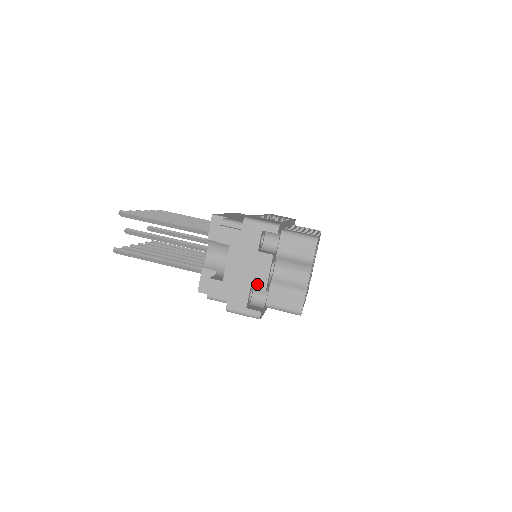
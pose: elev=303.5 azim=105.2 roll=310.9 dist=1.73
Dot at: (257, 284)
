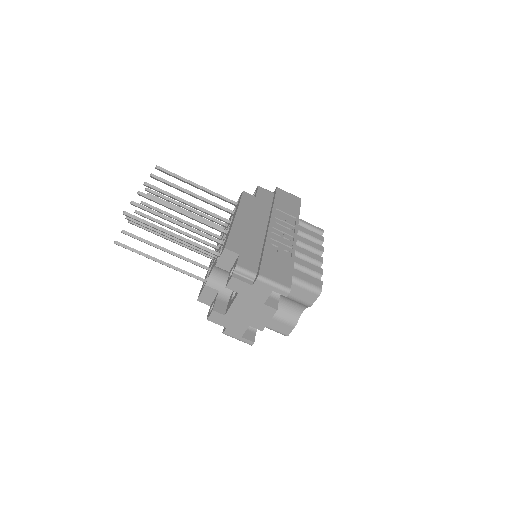
Dot at: (256, 325)
